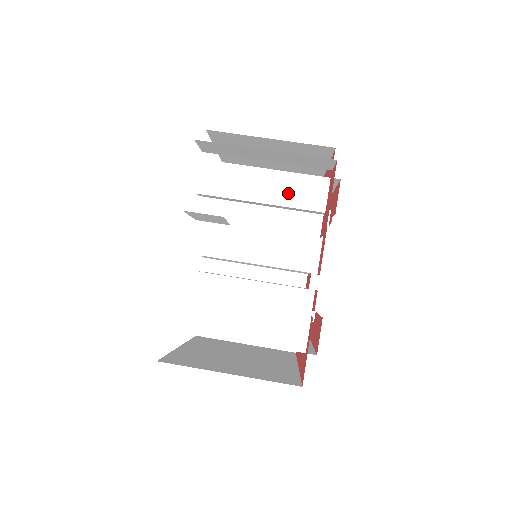
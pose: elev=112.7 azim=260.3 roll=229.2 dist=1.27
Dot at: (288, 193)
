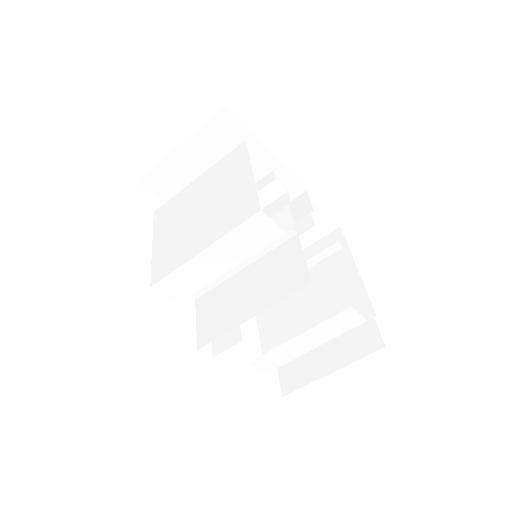
Dot at: (241, 248)
